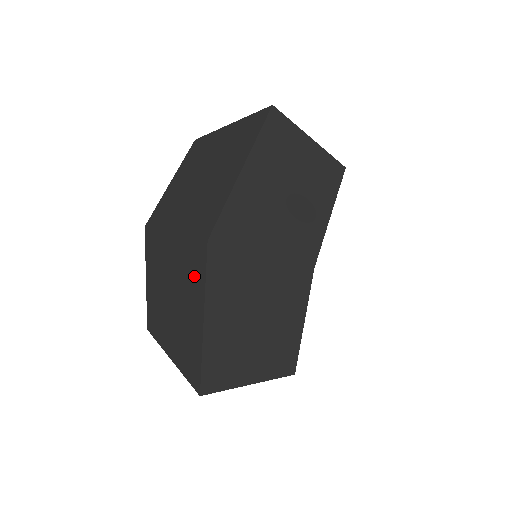
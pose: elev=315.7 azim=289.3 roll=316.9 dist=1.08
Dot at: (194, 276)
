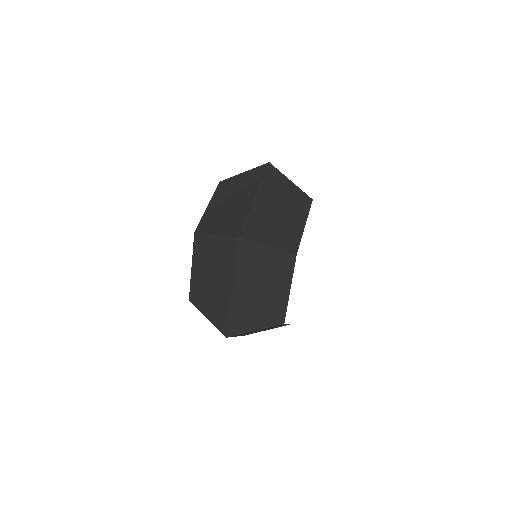
Dot at: occluded
